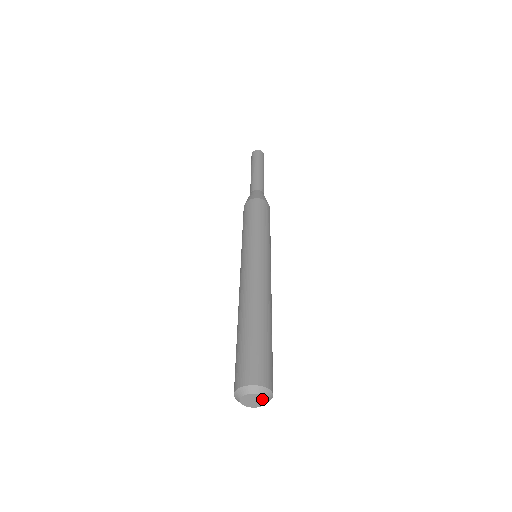
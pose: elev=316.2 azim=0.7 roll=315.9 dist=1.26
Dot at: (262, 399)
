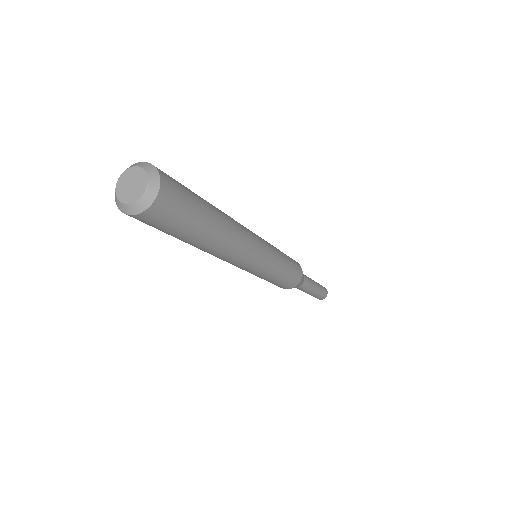
Dot at: (142, 179)
